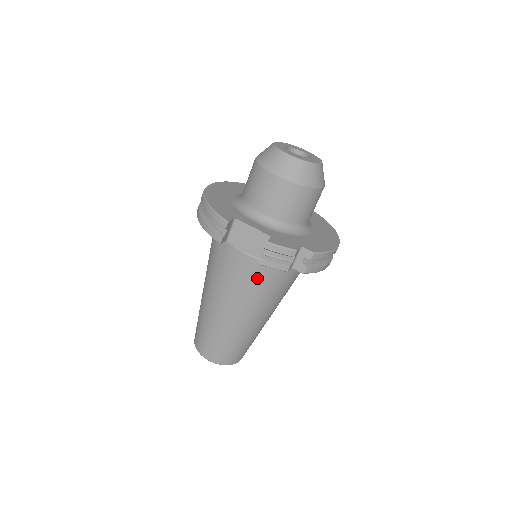
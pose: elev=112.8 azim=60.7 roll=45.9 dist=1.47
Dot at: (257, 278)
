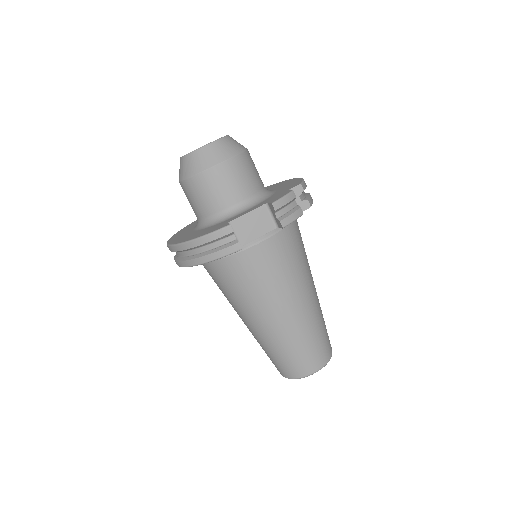
Dot at: (286, 252)
